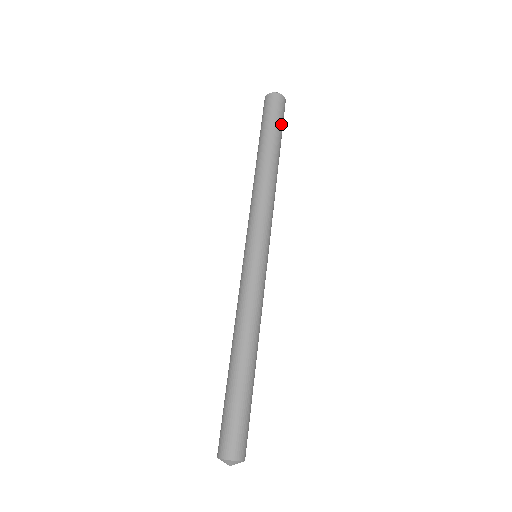
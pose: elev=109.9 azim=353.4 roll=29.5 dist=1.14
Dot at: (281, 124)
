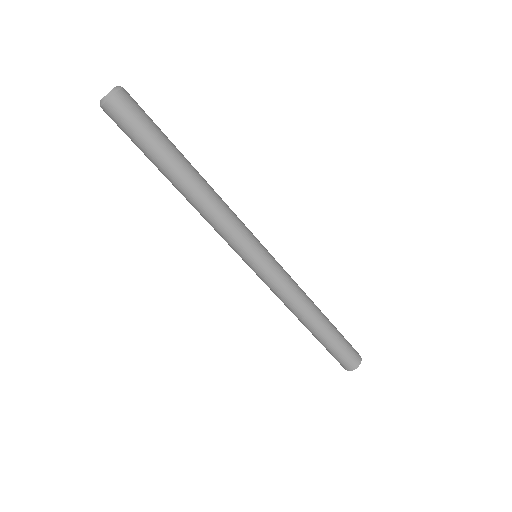
Dot at: (151, 129)
